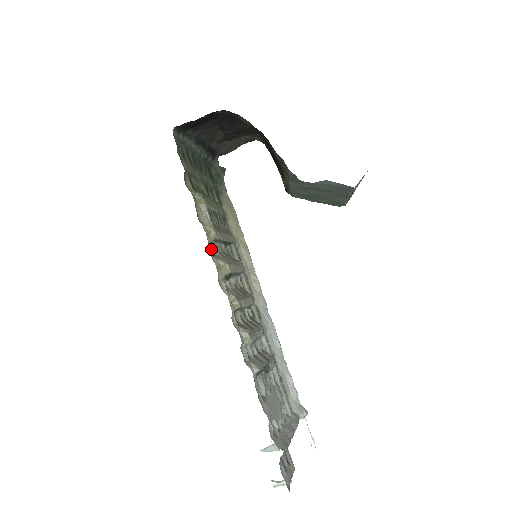
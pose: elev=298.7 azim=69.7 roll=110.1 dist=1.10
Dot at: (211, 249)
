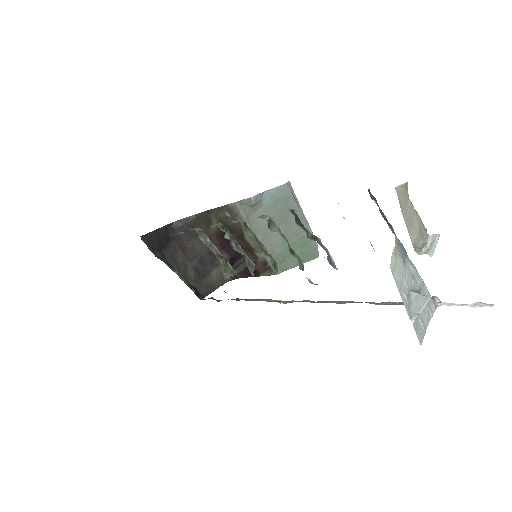
Dot at: occluded
